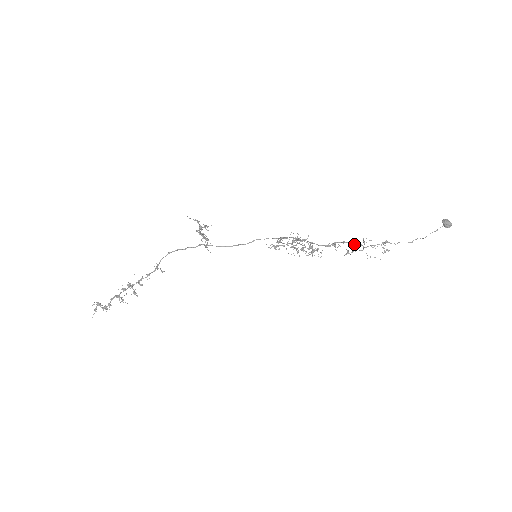
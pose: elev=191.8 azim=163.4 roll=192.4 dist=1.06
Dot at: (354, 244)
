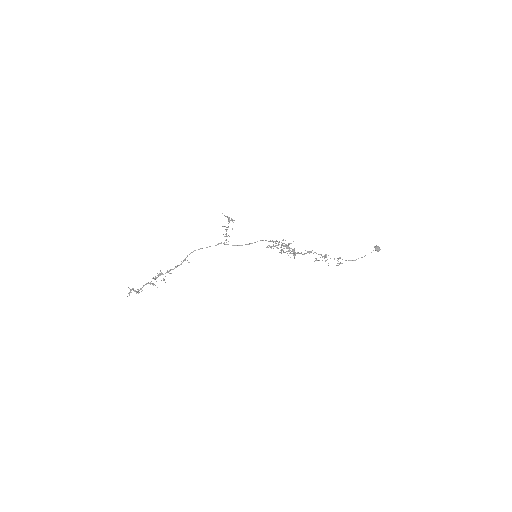
Dot at: (320, 254)
